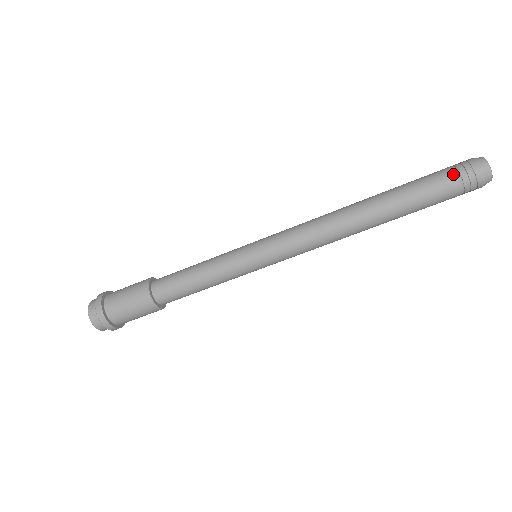
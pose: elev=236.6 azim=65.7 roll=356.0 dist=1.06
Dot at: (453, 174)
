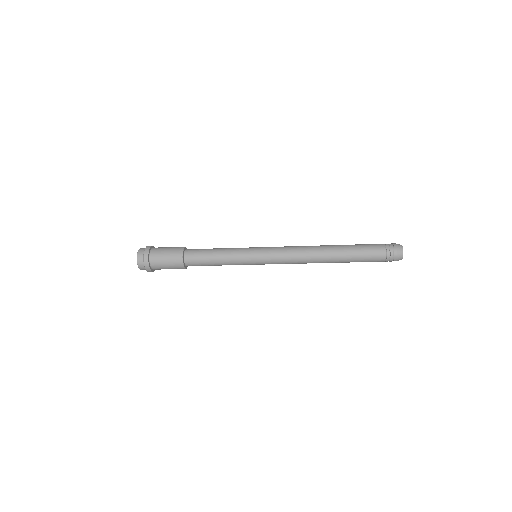
Dot at: (383, 260)
